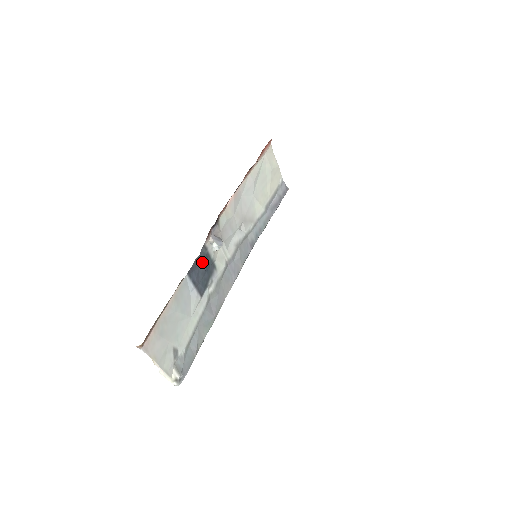
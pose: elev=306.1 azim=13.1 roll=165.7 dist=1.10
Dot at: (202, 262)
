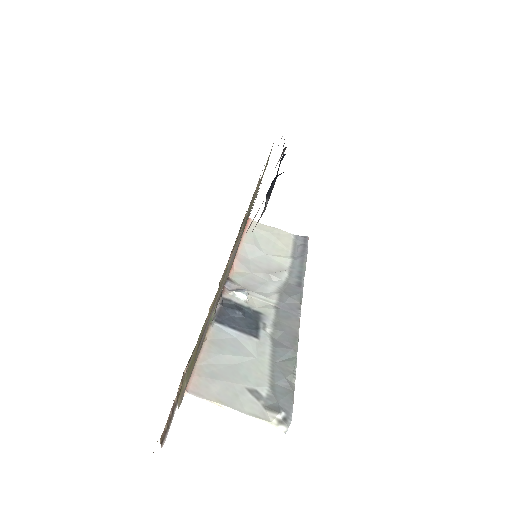
Dot at: (231, 310)
